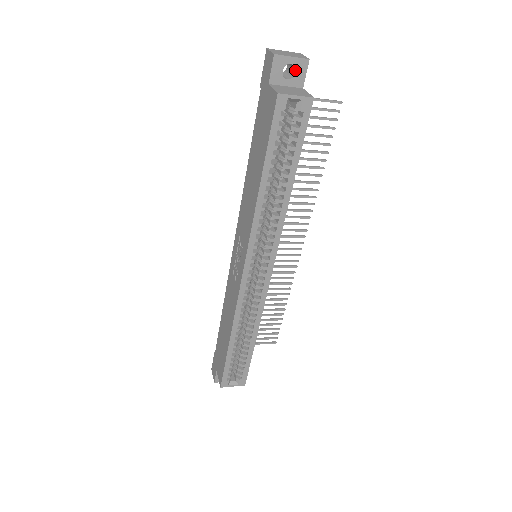
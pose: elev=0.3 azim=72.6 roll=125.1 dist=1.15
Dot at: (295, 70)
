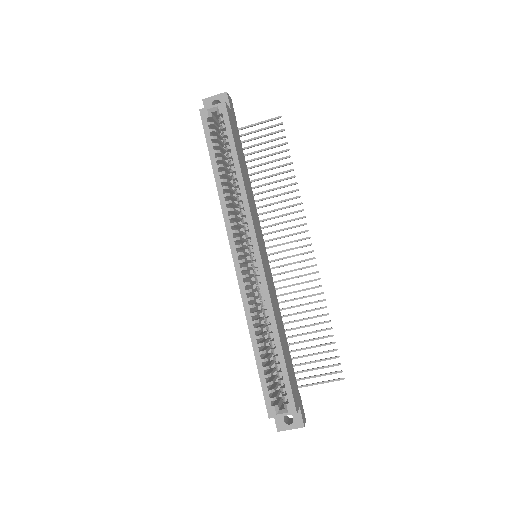
Dot at: (220, 102)
